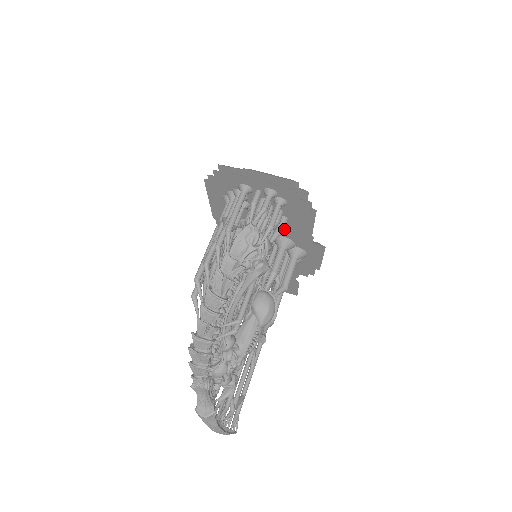
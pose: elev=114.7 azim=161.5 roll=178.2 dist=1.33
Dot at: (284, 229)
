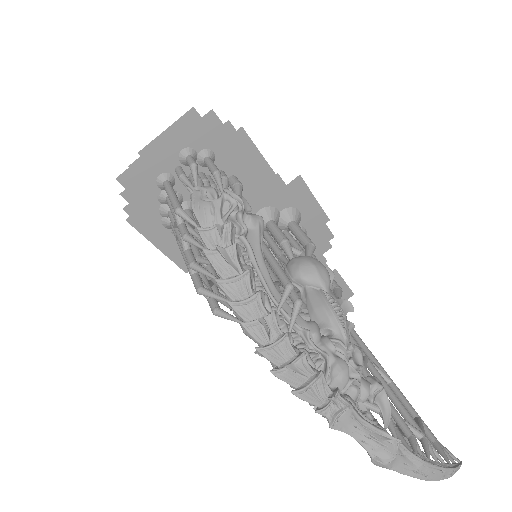
Dot at: (240, 183)
